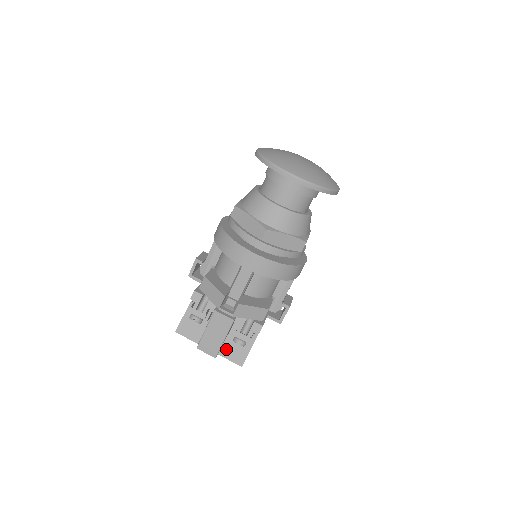
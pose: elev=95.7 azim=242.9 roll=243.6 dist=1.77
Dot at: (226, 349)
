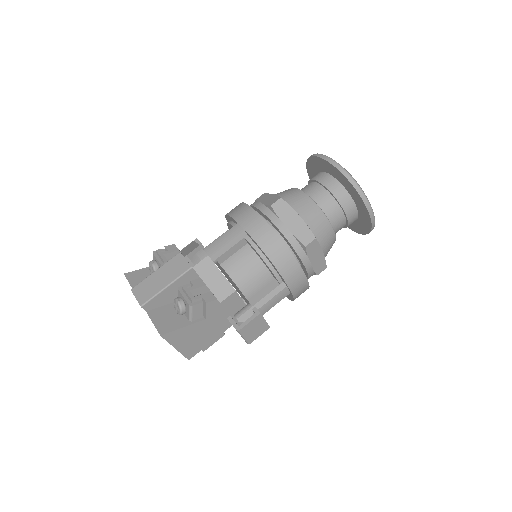
Dot at: (159, 312)
